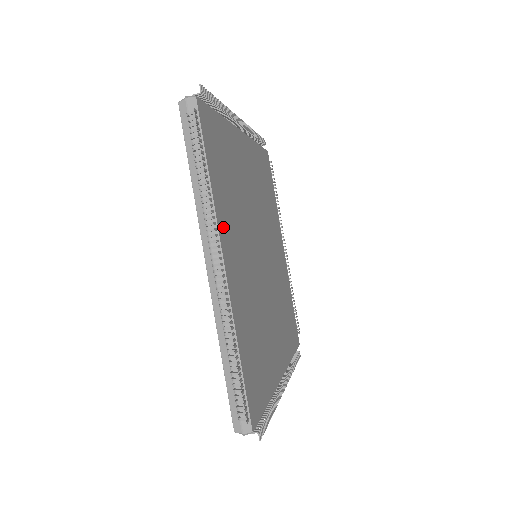
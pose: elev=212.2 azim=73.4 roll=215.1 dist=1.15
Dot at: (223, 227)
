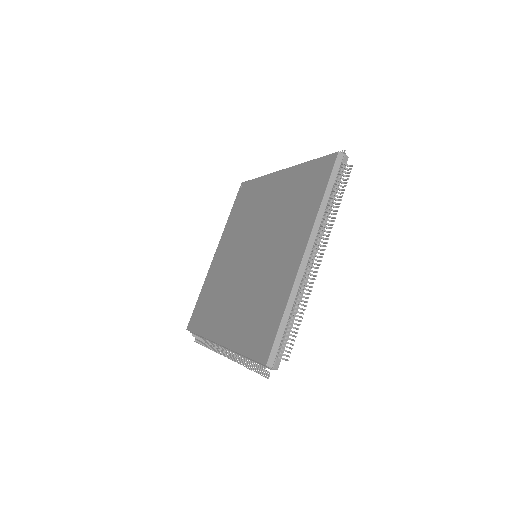
Dot at: occluded
